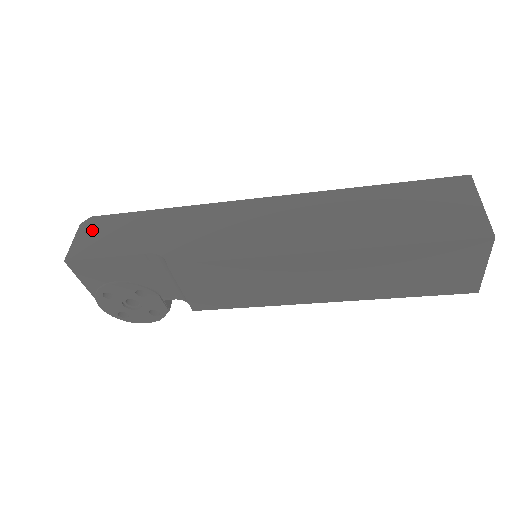
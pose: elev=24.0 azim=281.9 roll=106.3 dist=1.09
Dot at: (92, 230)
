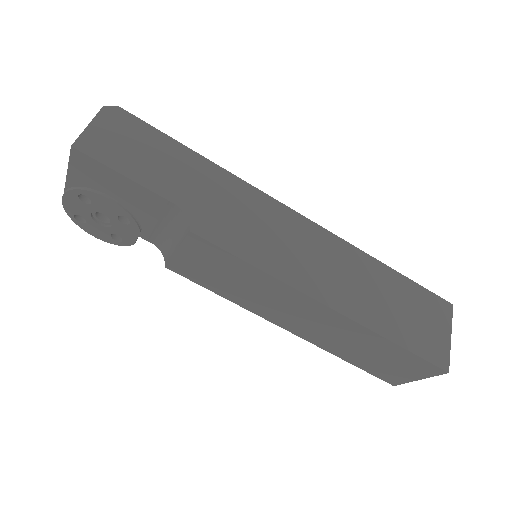
Dot at: (116, 126)
